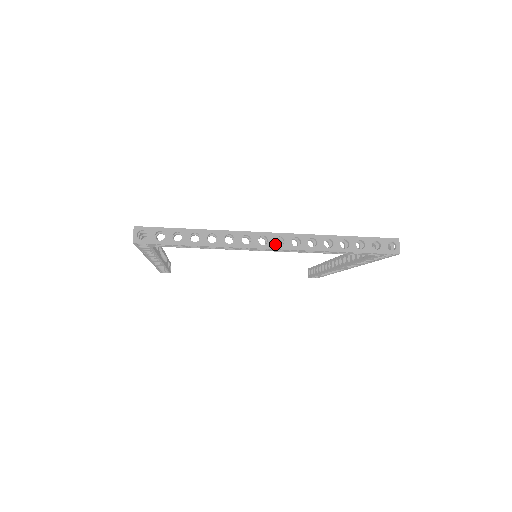
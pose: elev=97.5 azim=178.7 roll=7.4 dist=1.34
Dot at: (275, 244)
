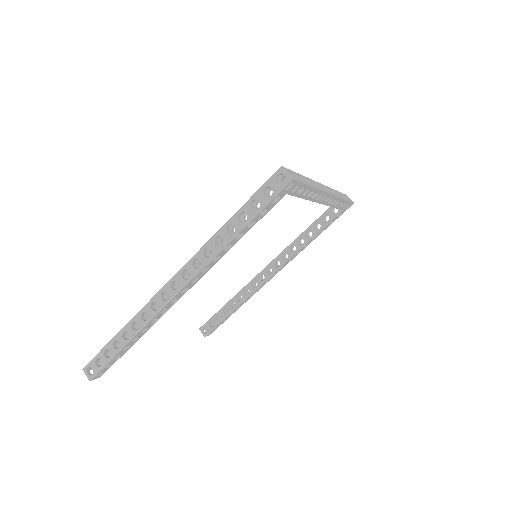
Dot at: occluded
